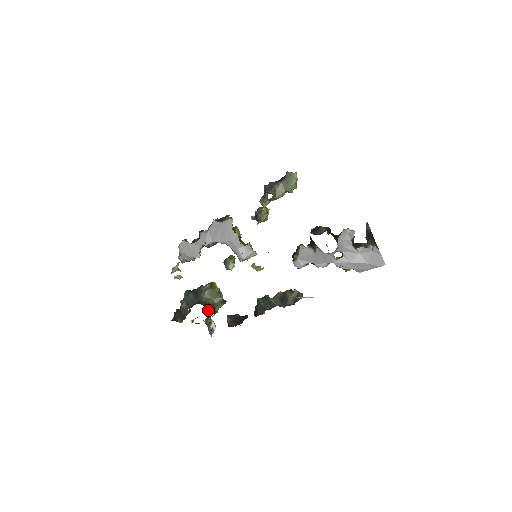
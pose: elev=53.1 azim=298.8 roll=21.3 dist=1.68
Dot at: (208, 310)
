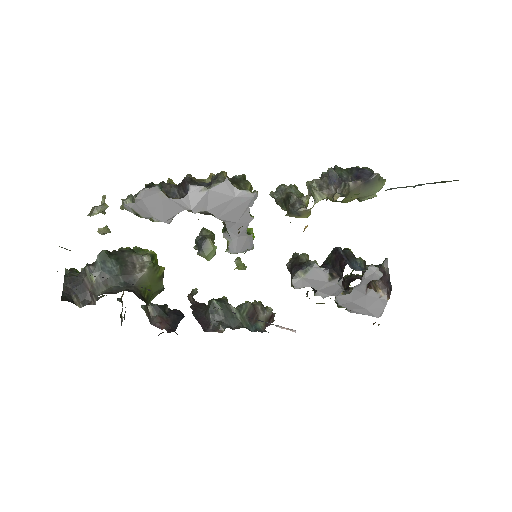
Dot at: occluded
